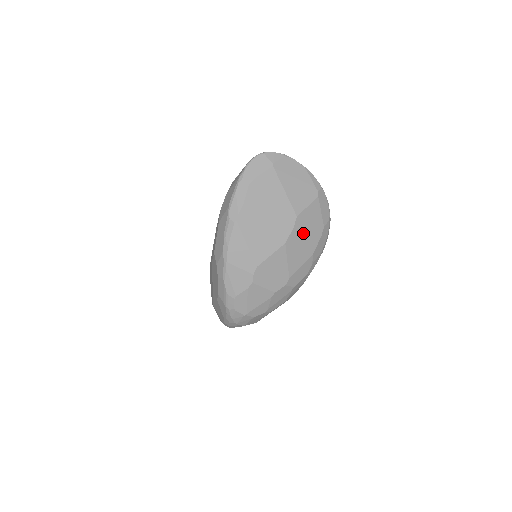
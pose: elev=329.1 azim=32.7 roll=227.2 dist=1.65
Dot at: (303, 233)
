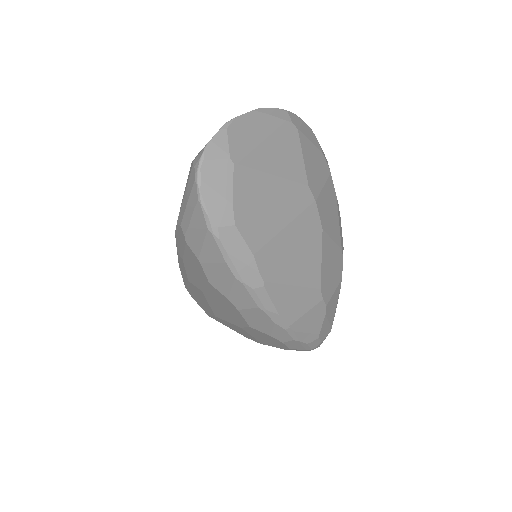
Dot at: (322, 192)
